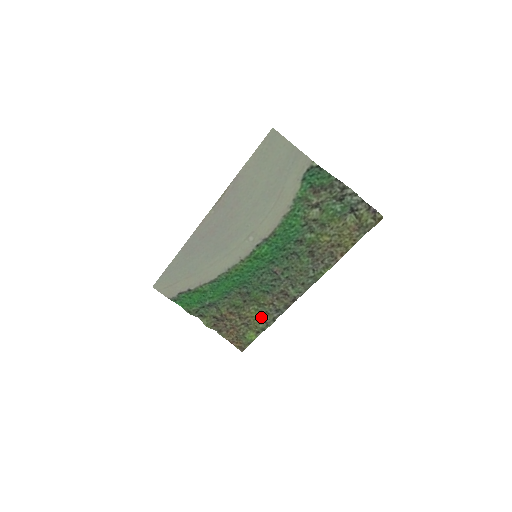
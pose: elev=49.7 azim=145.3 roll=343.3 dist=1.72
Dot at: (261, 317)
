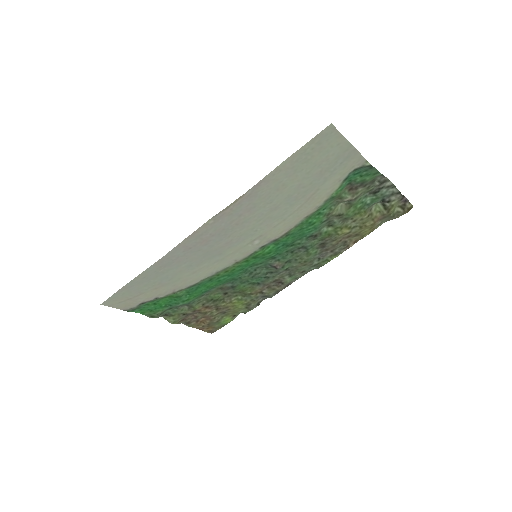
Dot at: (244, 304)
